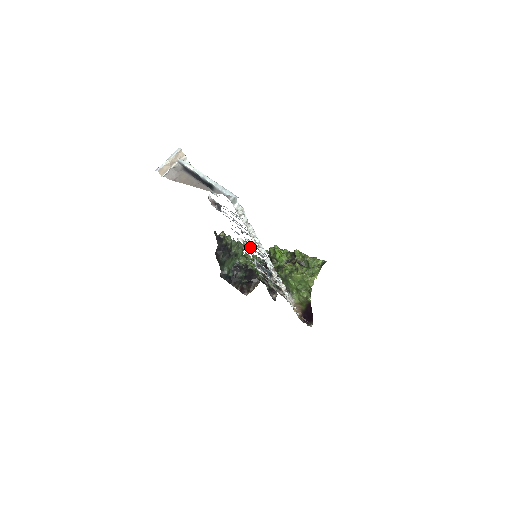
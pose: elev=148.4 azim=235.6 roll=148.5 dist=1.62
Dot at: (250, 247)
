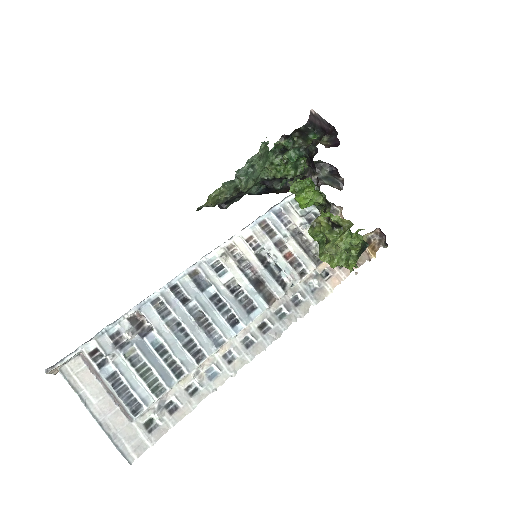
Dot at: (234, 279)
